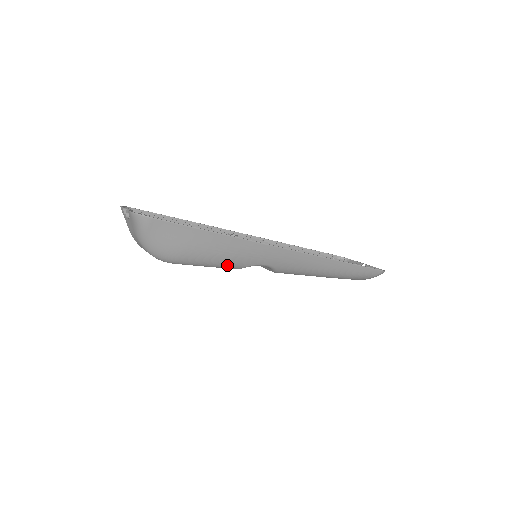
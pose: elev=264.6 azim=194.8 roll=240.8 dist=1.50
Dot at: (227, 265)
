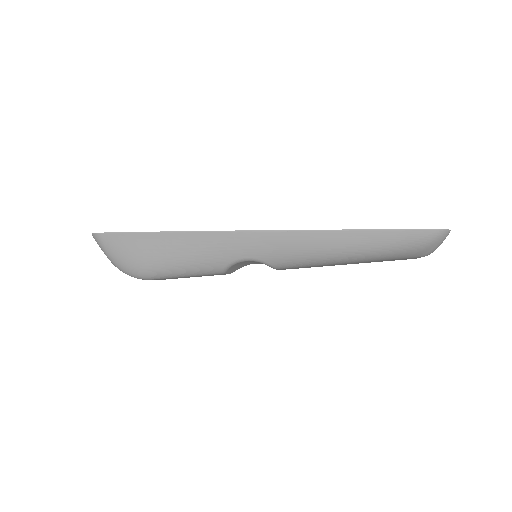
Dot at: (202, 269)
